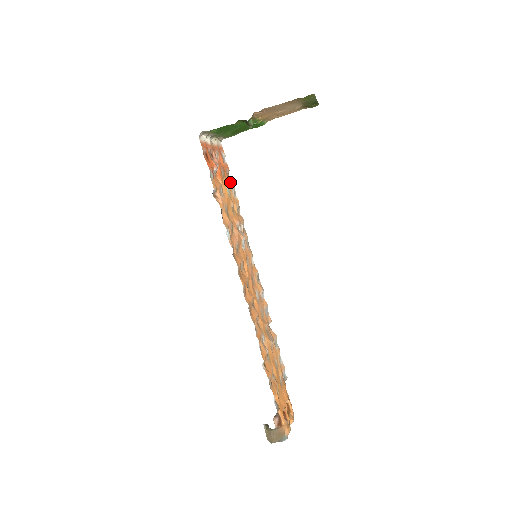
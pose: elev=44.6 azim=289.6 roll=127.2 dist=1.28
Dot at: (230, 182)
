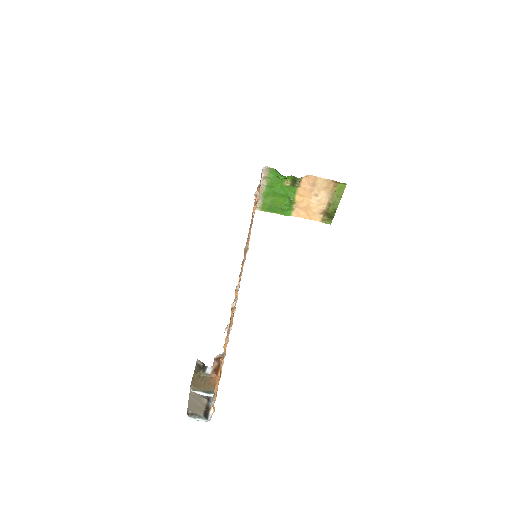
Dot at: occluded
